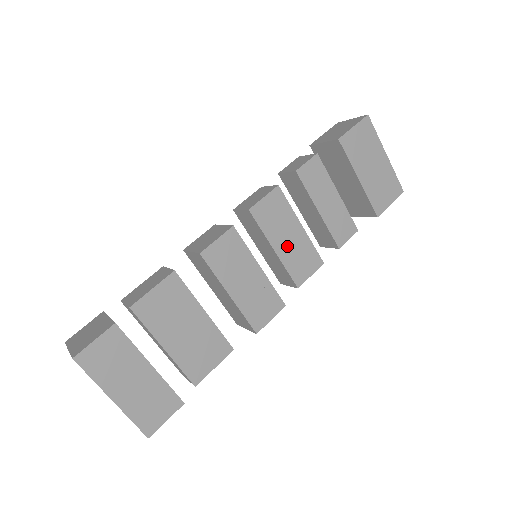
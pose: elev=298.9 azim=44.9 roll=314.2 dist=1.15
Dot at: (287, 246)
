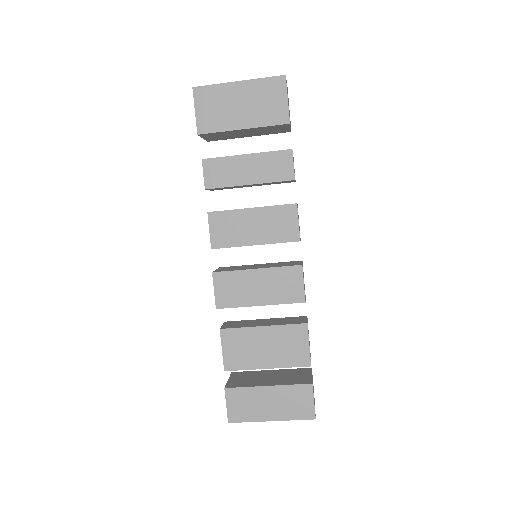
Dot at: (259, 232)
